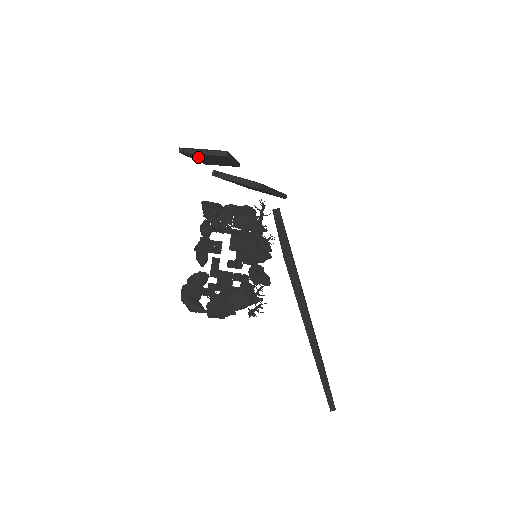
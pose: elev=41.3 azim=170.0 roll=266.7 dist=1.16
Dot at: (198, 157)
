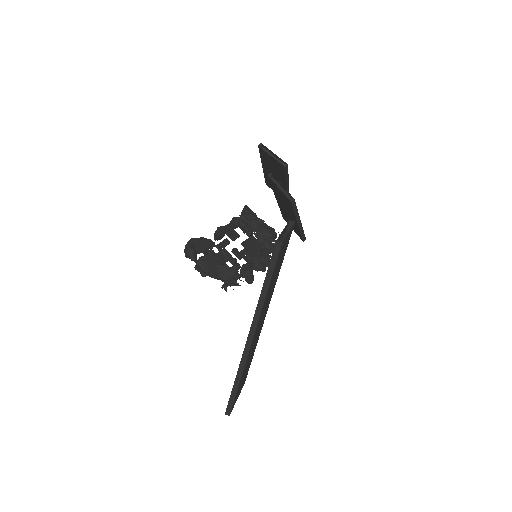
Dot at: (267, 162)
